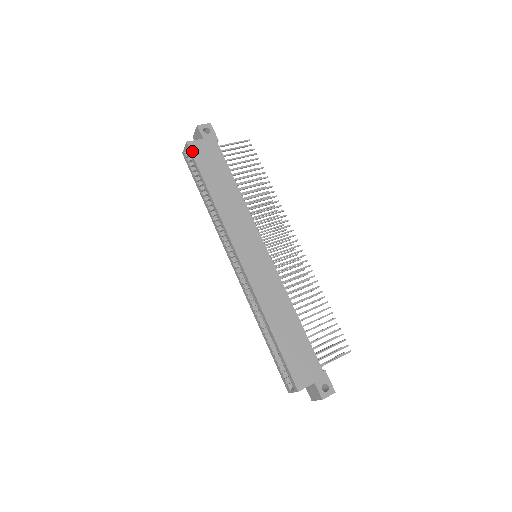
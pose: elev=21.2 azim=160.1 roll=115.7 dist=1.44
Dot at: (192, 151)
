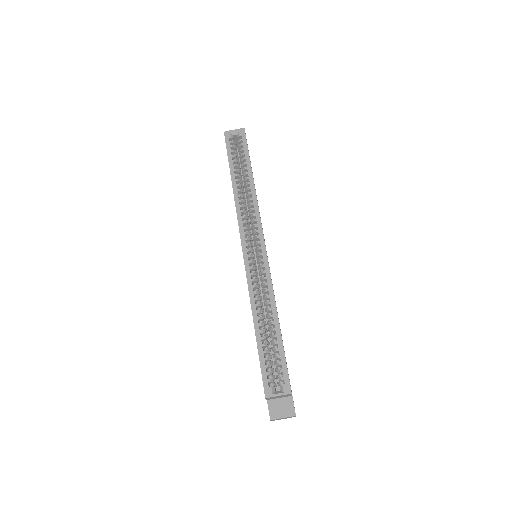
Dot at: occluded
